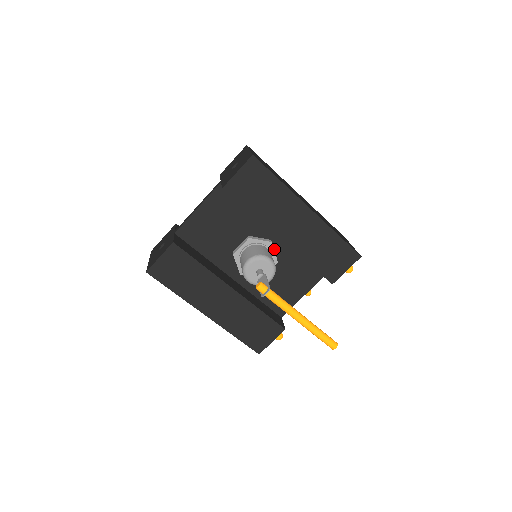
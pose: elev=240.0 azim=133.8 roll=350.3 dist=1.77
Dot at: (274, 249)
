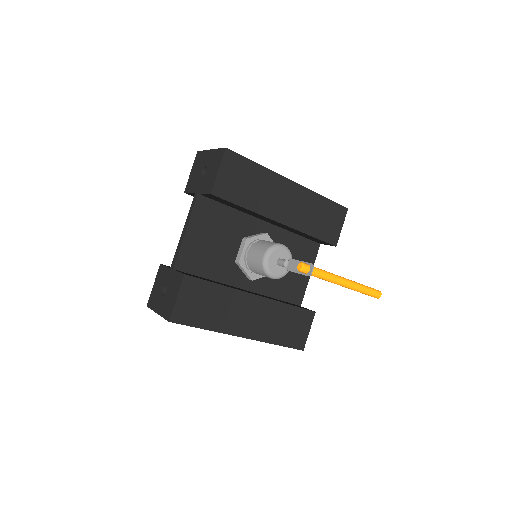
Dot at: occluded
